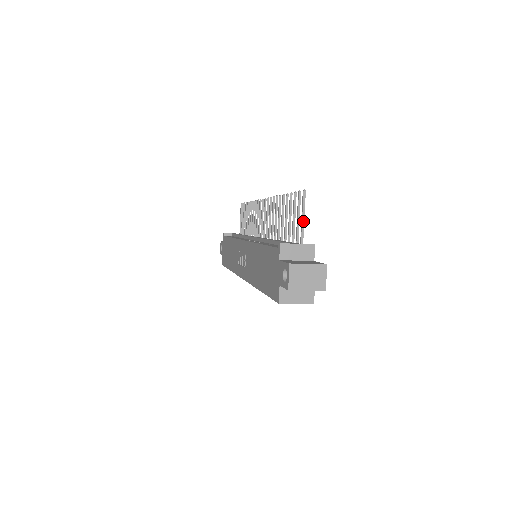
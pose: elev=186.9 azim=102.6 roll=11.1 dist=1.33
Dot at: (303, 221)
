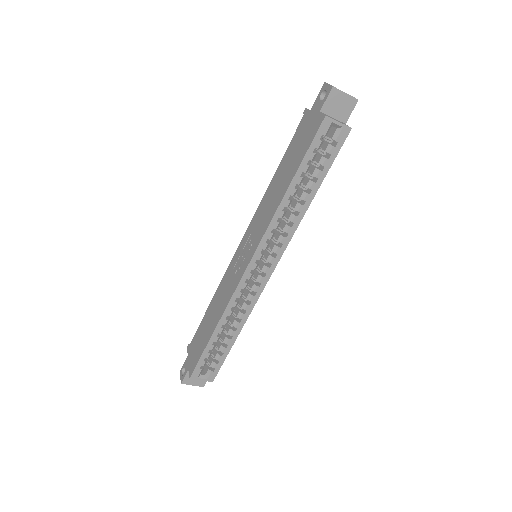
Dot at: occluded
